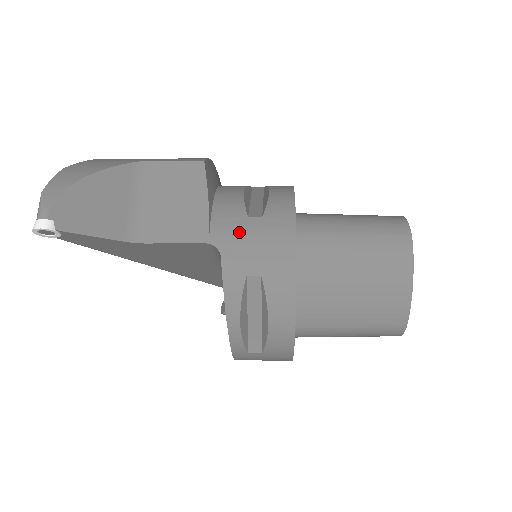
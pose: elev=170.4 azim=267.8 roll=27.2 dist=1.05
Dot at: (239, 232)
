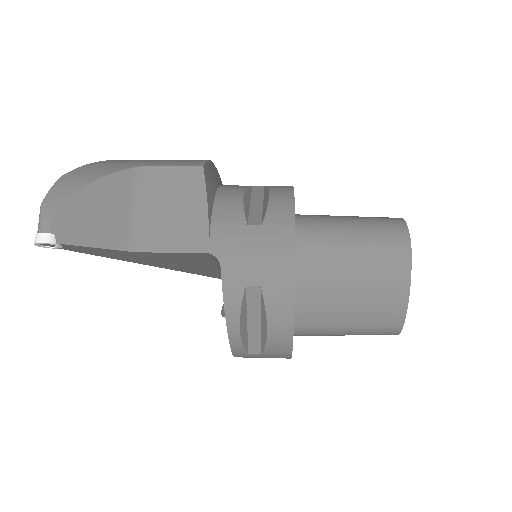
Dot at: (238, 241)
